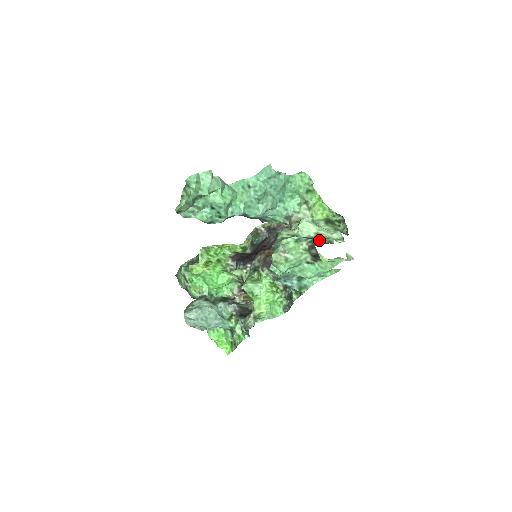
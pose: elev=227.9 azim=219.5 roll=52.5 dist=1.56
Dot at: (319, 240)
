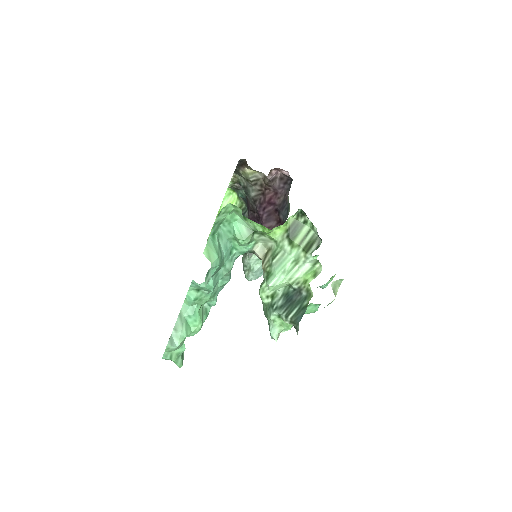
Dot at: (297, 292)
